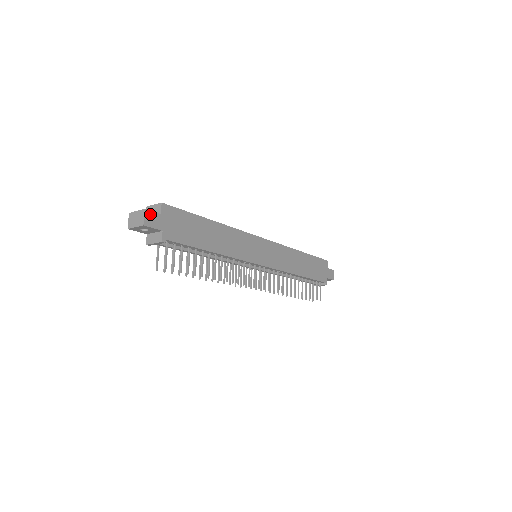
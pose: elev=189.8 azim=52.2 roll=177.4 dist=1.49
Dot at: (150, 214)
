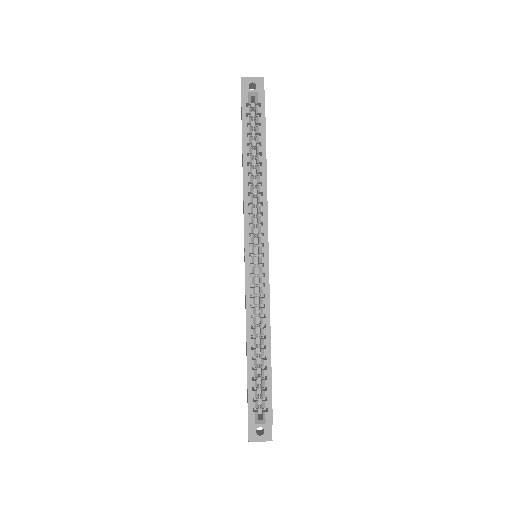
Dot at: occluded
